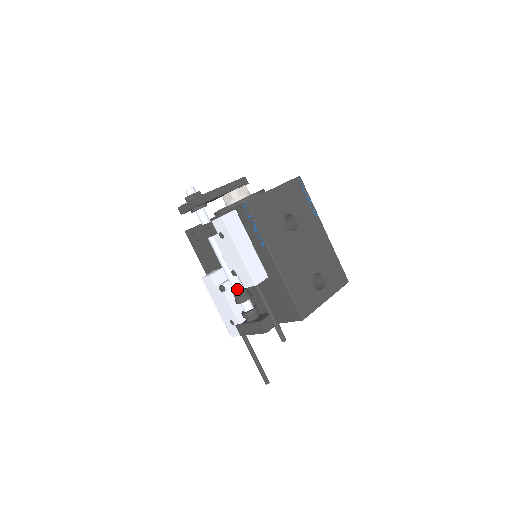
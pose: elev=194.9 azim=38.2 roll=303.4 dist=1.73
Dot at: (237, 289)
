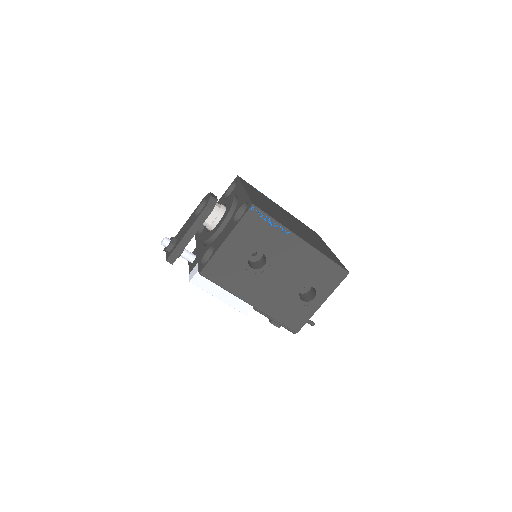
Dot at: occluded
